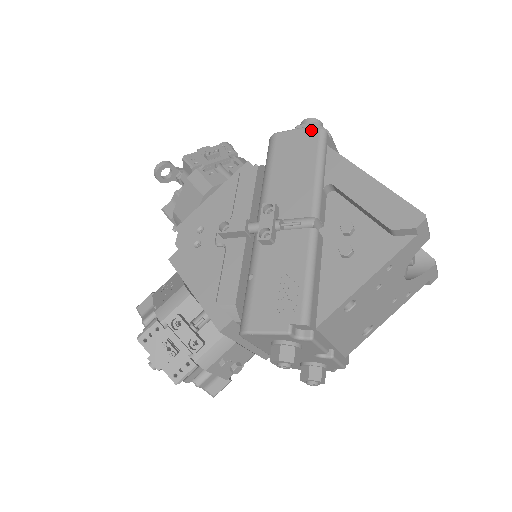
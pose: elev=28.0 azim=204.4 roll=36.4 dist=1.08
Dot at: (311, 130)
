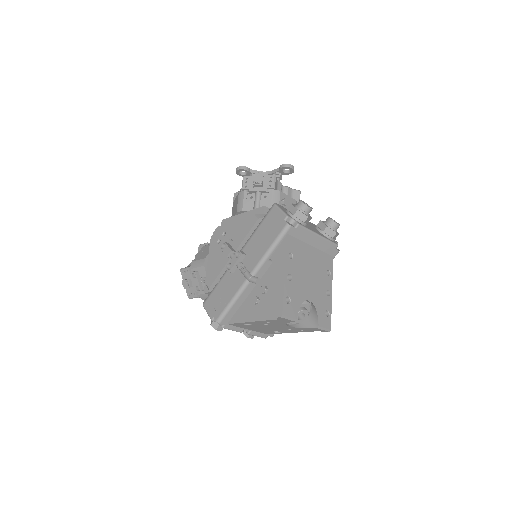
Dot at: (285, 219)
